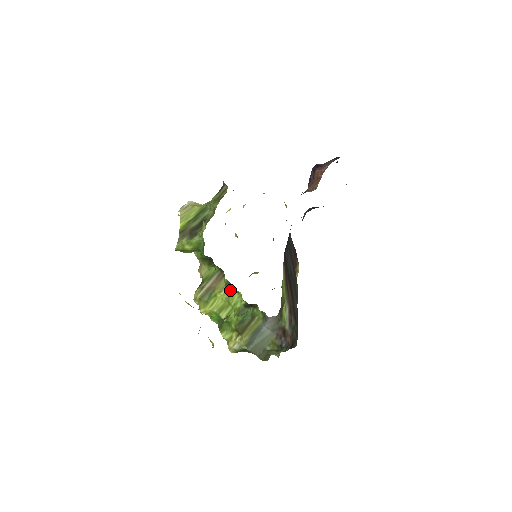
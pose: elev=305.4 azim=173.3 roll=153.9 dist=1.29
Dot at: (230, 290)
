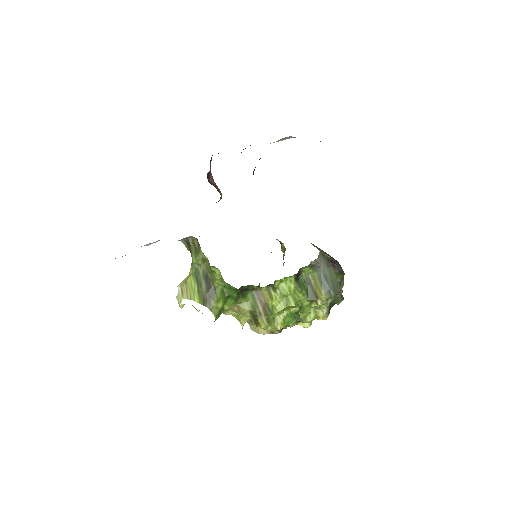
Dot at: (276, 288)
